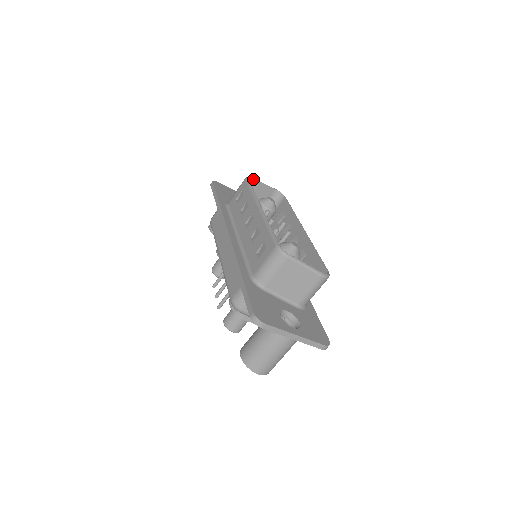
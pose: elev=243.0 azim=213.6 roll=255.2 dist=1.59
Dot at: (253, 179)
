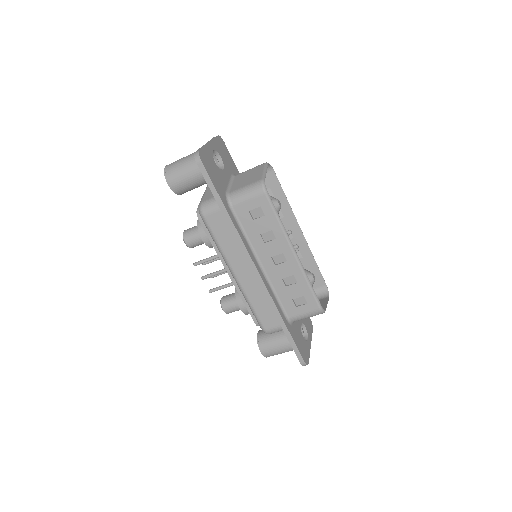
Dot at: (264, 179)
